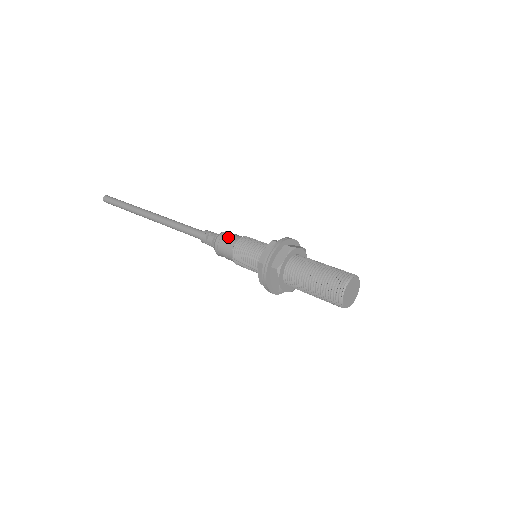
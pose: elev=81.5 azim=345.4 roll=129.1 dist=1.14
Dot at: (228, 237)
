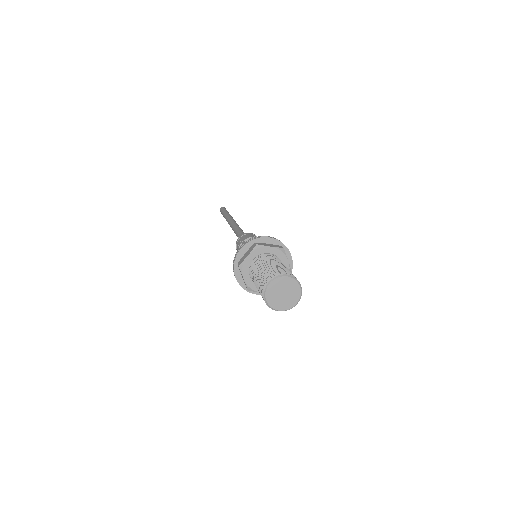
Dot at: (255, 236)
